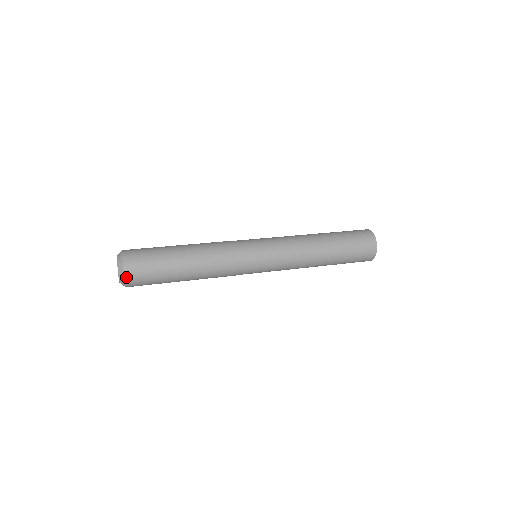
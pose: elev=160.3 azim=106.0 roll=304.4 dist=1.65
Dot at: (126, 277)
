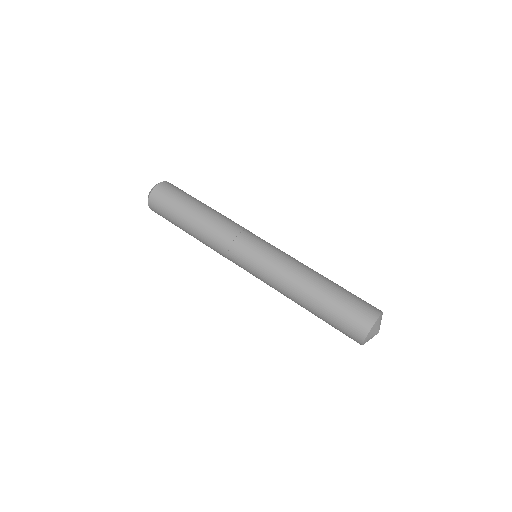
Dot at: occluded
